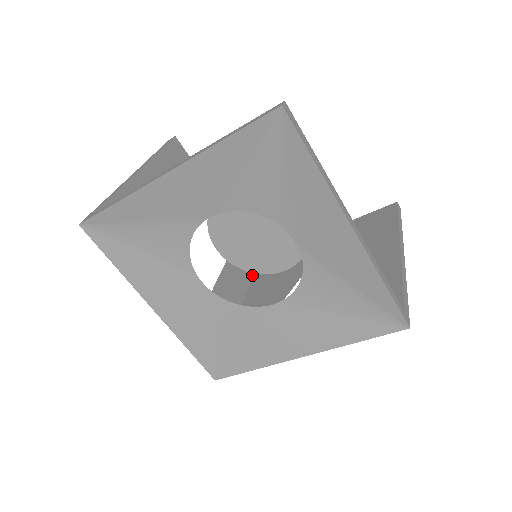
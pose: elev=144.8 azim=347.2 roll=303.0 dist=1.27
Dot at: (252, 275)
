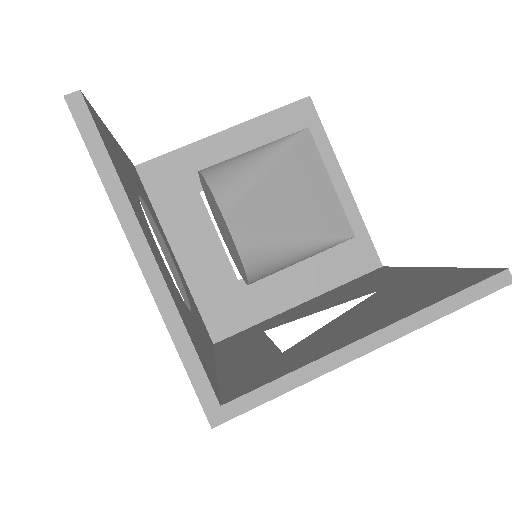
Dot at: (346, 281)
